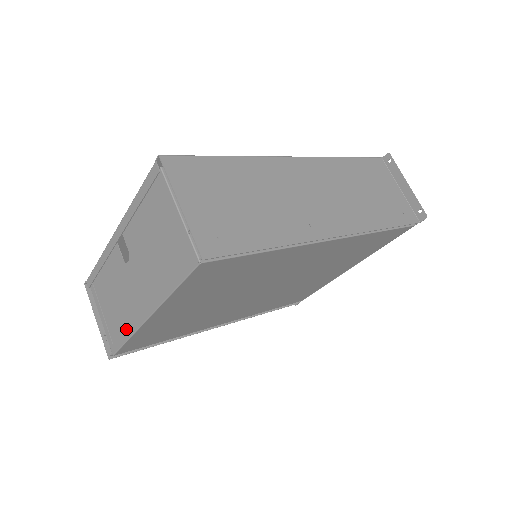
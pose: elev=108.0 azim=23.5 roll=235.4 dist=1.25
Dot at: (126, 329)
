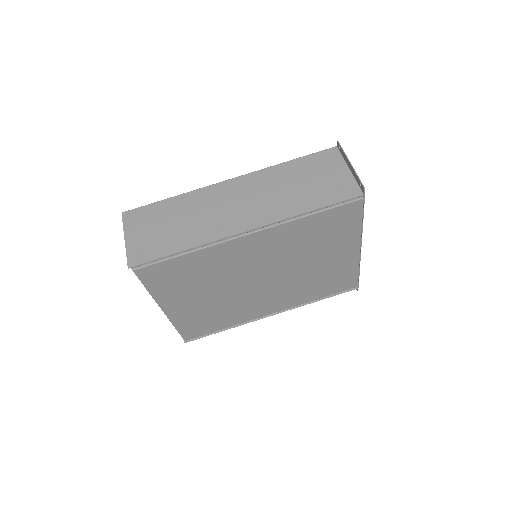
Dot at: occluded
